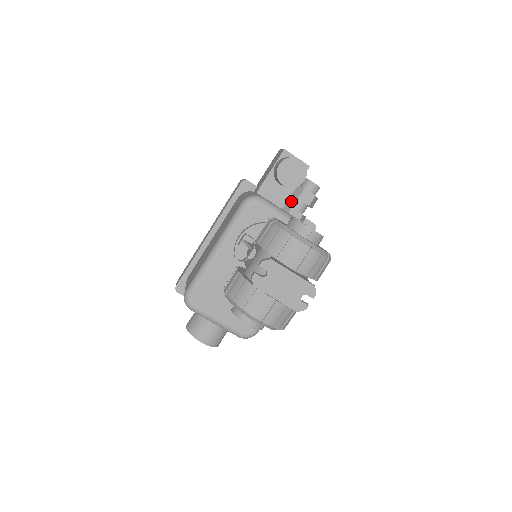
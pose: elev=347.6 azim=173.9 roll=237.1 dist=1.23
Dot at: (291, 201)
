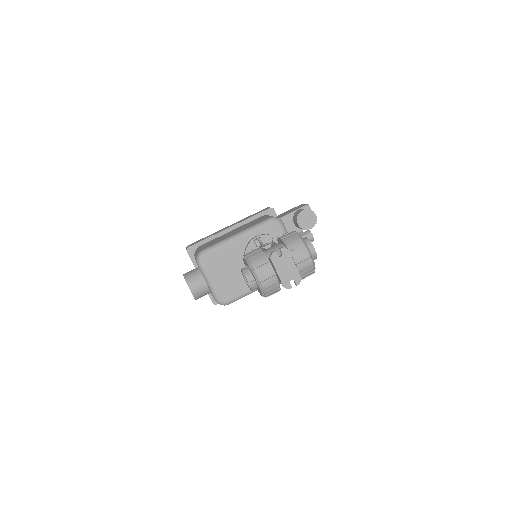
Dot at: occluded
